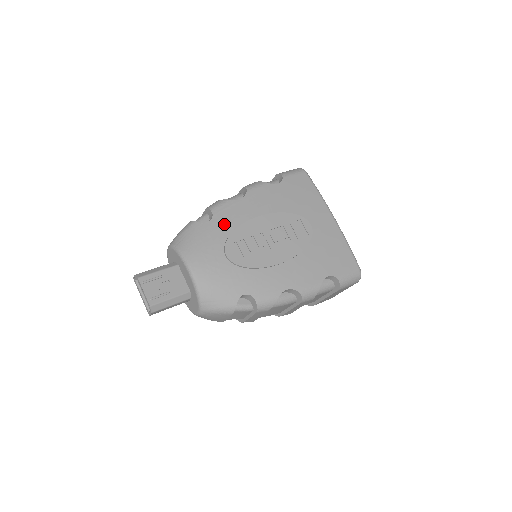
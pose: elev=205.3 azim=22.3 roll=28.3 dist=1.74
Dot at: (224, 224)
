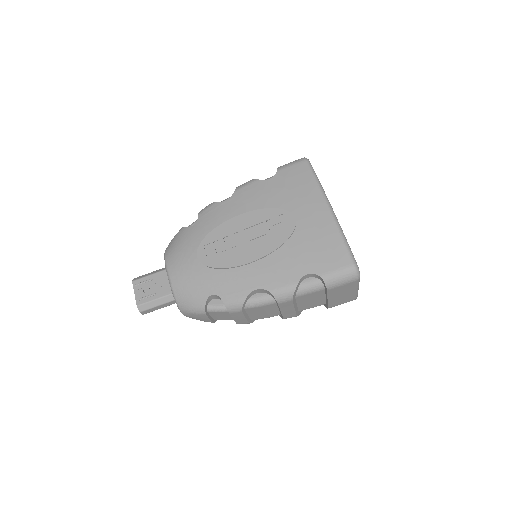
Dot at: (204, 227)
